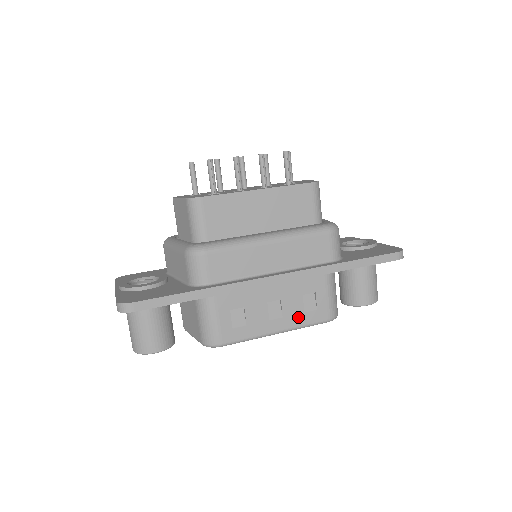
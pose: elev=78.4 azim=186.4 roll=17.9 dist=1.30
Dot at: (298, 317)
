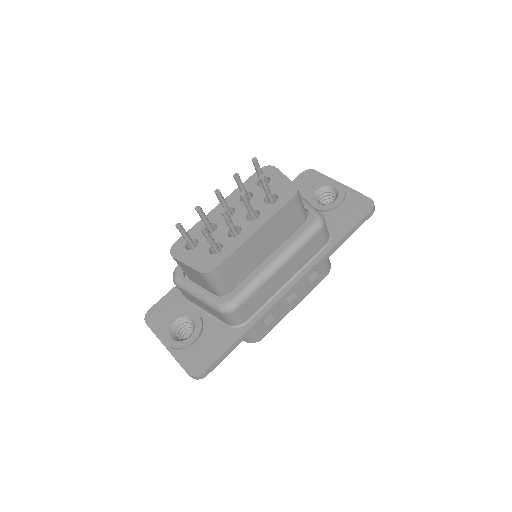
Dot at: (307, 289)
